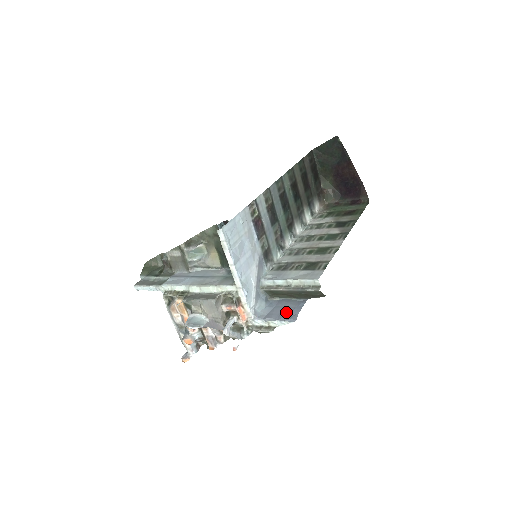
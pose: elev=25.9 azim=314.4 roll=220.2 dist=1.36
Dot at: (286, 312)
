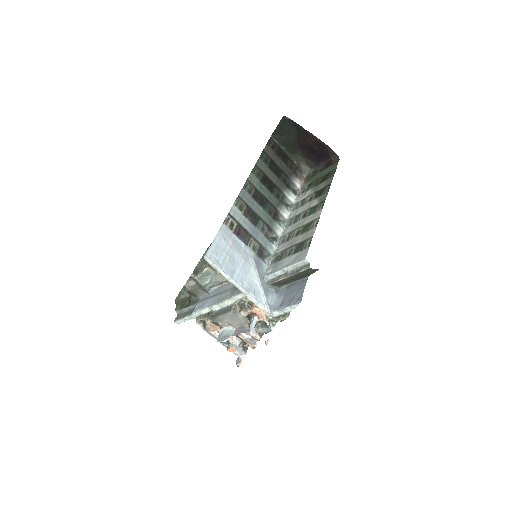
Dot at: (294, 296)
